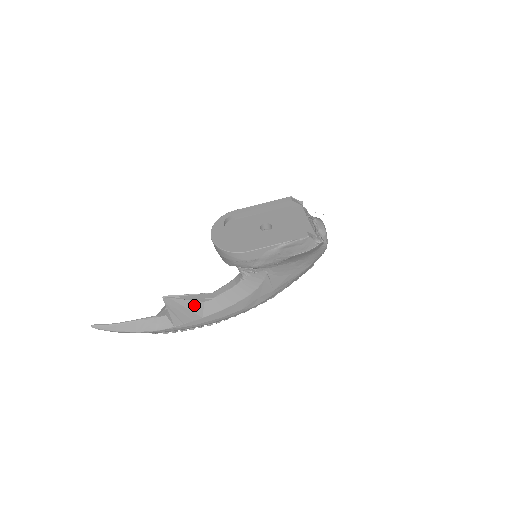
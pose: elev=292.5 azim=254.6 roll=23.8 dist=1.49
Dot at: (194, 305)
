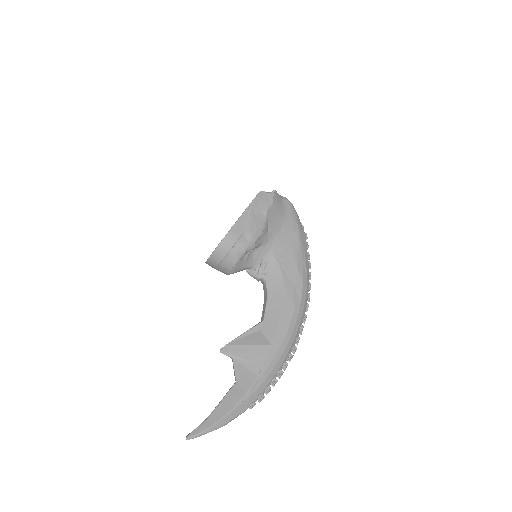
Dot at: (253, 338)
